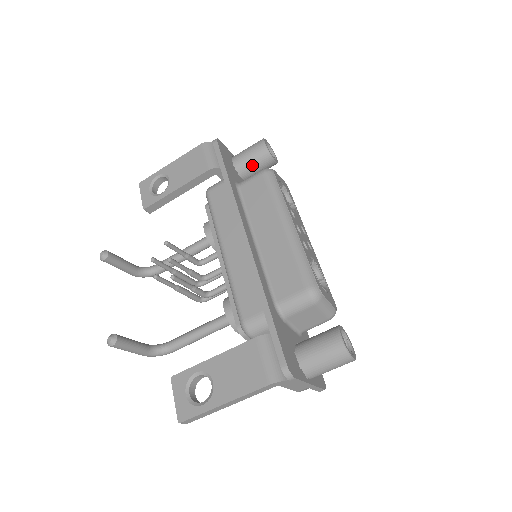
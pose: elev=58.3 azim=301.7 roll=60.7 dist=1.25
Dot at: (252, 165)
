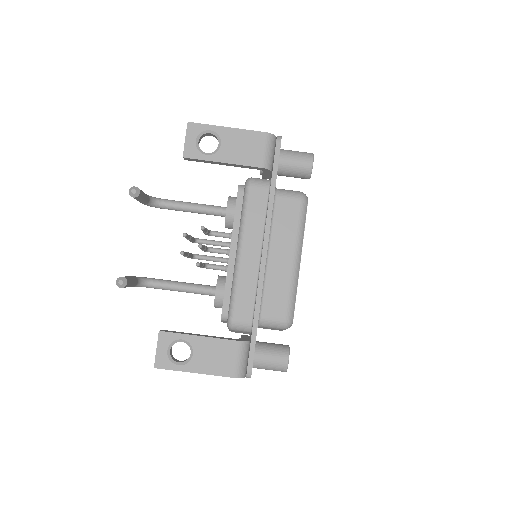
Dot at: (292, 172)
